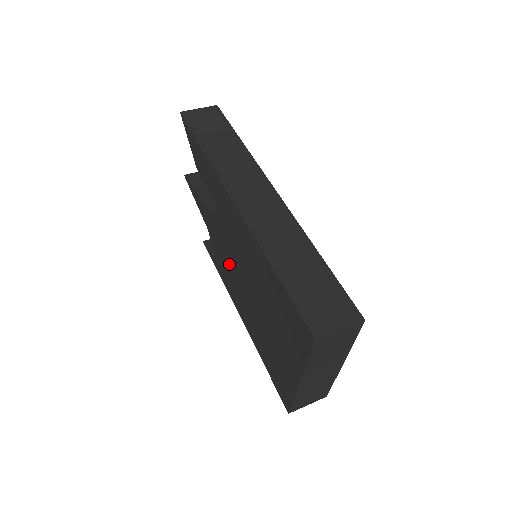
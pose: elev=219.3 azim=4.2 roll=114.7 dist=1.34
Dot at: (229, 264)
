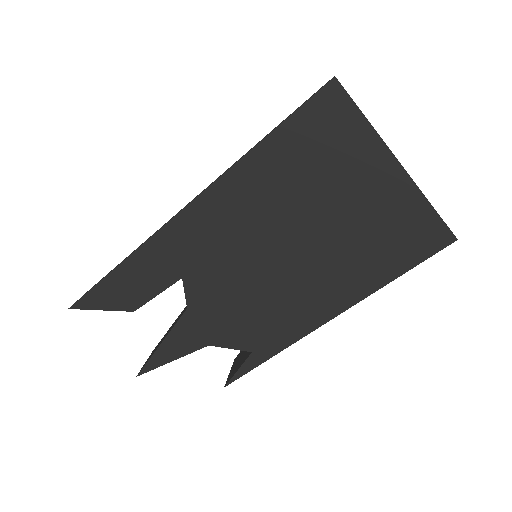
Dot at: (255, 298)
